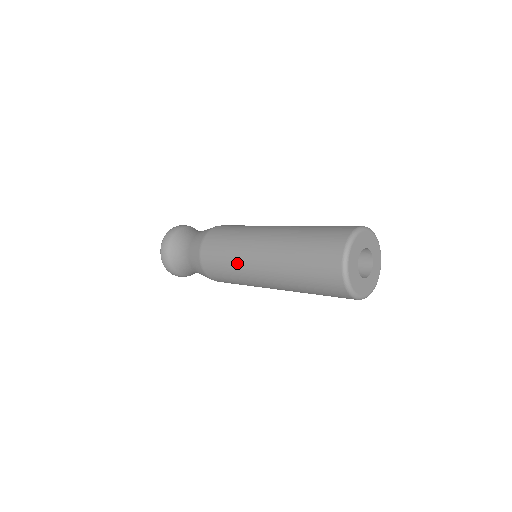
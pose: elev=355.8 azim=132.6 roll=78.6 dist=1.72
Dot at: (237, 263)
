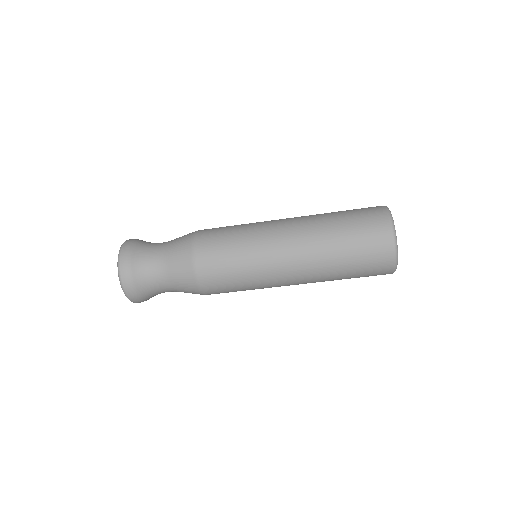
Dot at: (254, 238)
